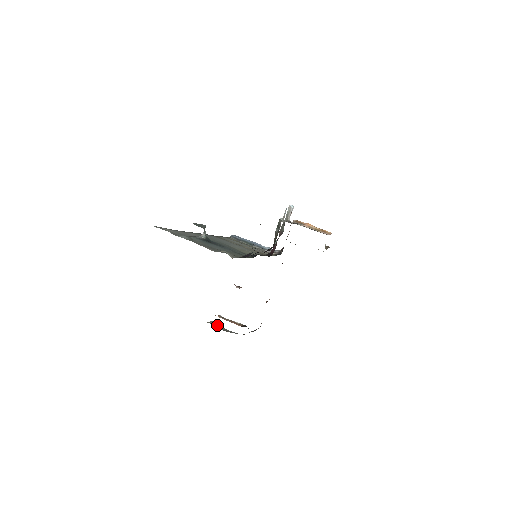
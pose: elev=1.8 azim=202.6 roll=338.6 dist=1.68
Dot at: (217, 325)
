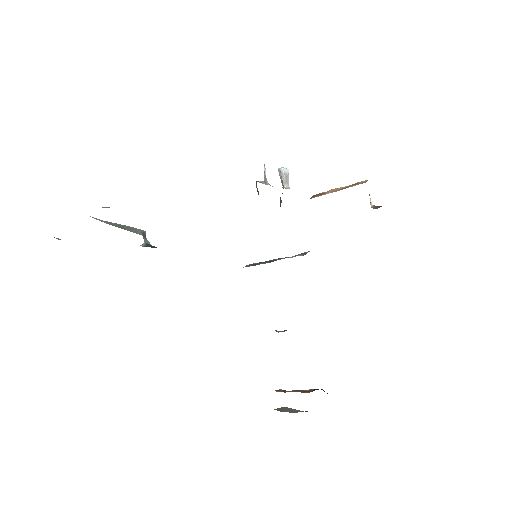
Dot at: (288, 410)
